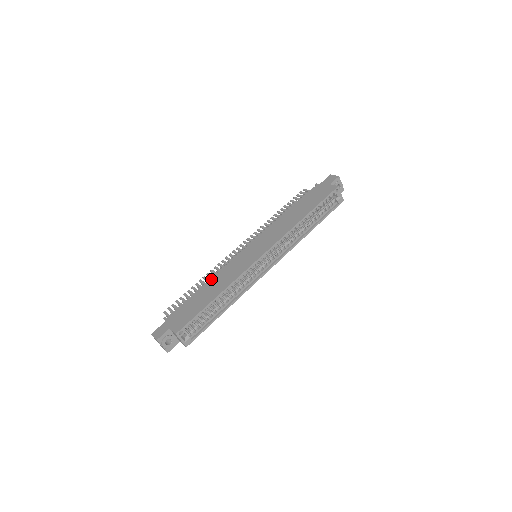
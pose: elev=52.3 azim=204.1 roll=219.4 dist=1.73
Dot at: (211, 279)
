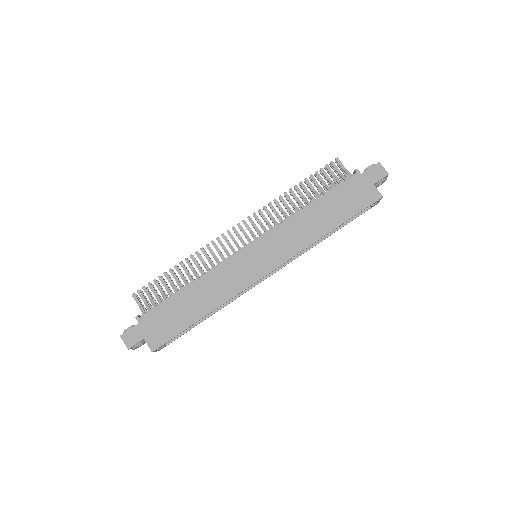
Dot at: (198, 281)
